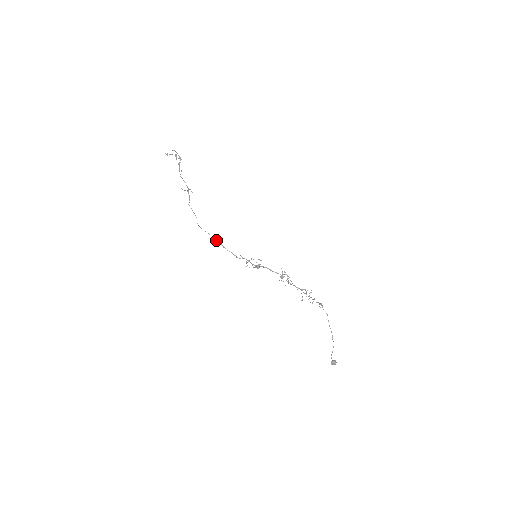
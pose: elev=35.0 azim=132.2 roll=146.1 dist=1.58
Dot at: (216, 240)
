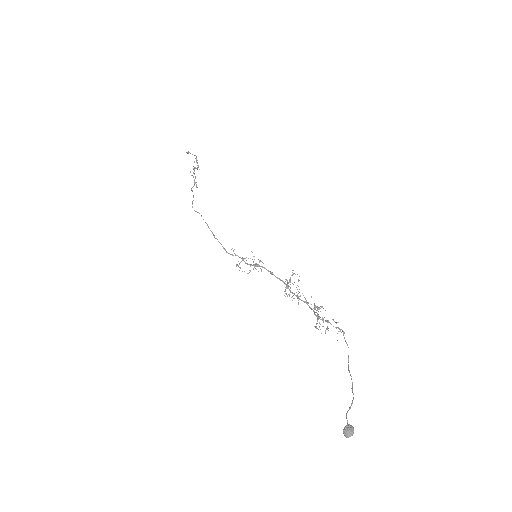
Dot at: occluded
